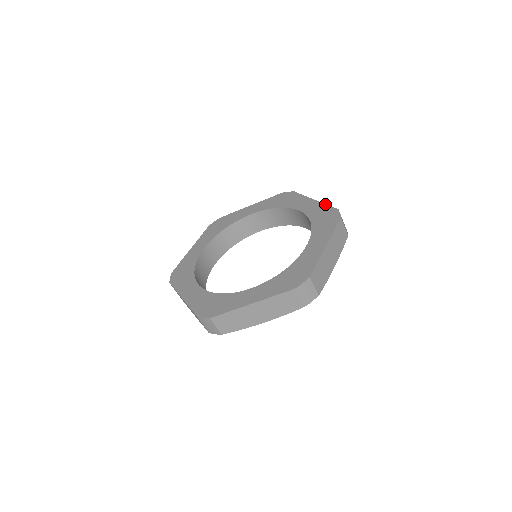
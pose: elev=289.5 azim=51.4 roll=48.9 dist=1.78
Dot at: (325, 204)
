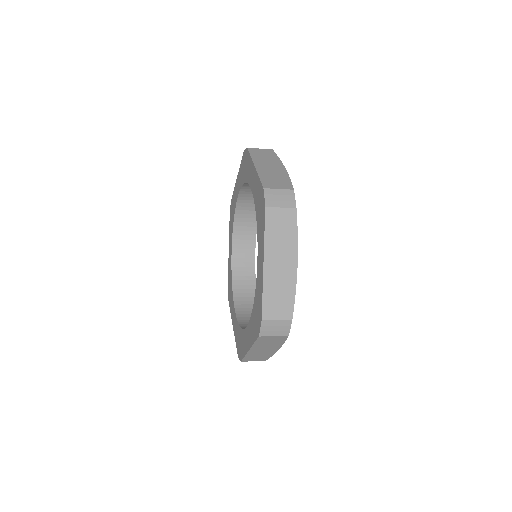
Dot at: (240, 166)
